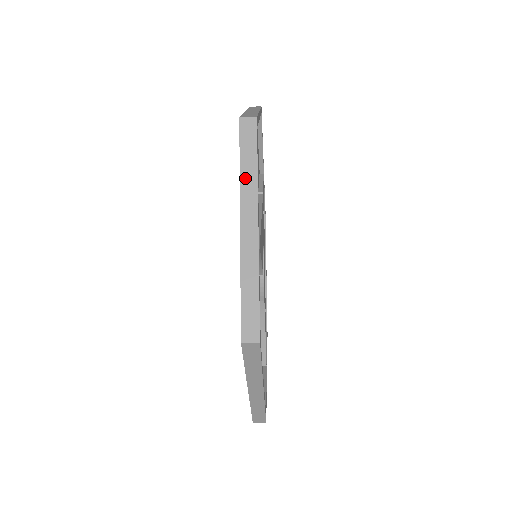
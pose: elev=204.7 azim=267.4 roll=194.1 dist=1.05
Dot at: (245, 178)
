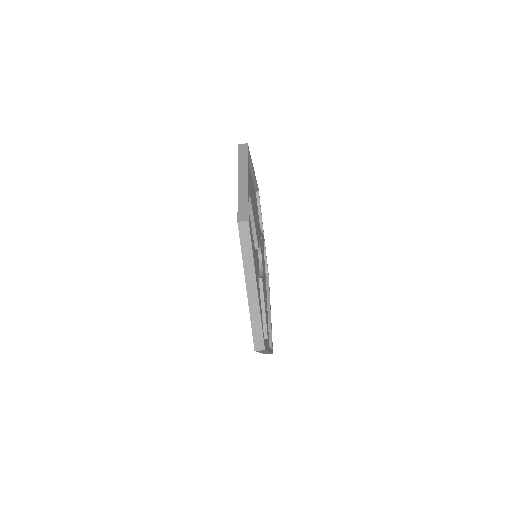
Dot at: (241, 163)
